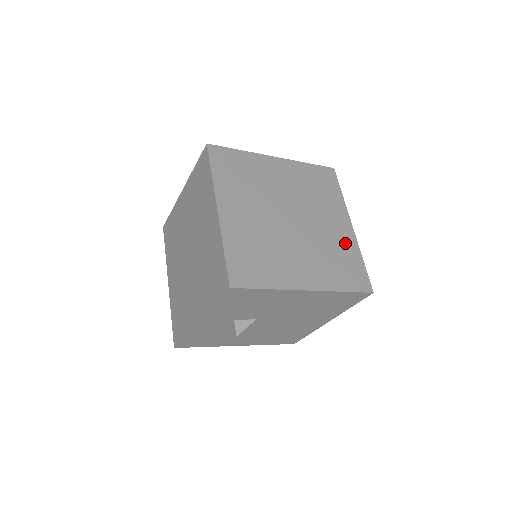
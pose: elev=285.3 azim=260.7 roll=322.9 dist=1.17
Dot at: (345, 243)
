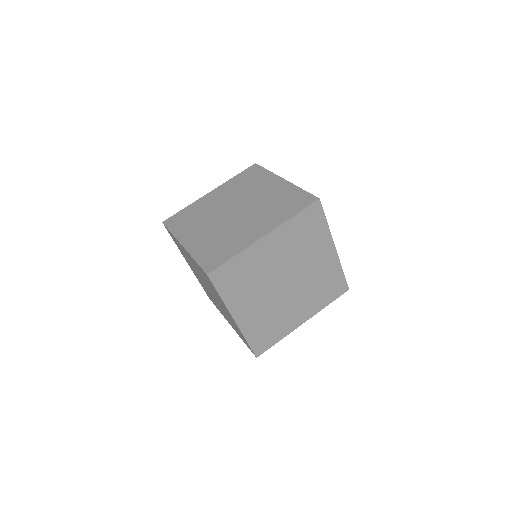
Dot at: (329, 268)
